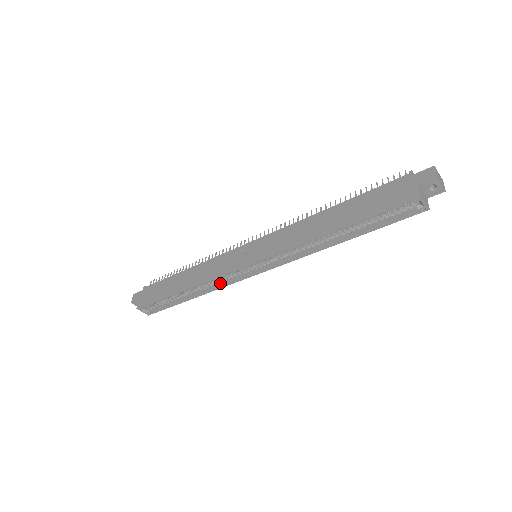
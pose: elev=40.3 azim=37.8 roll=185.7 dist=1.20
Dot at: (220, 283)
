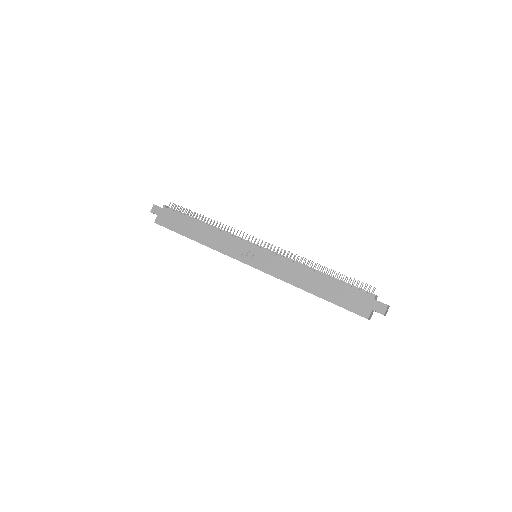
Dot at: occluded
